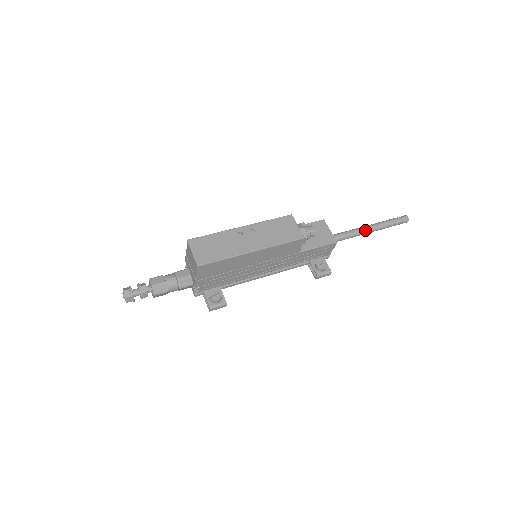
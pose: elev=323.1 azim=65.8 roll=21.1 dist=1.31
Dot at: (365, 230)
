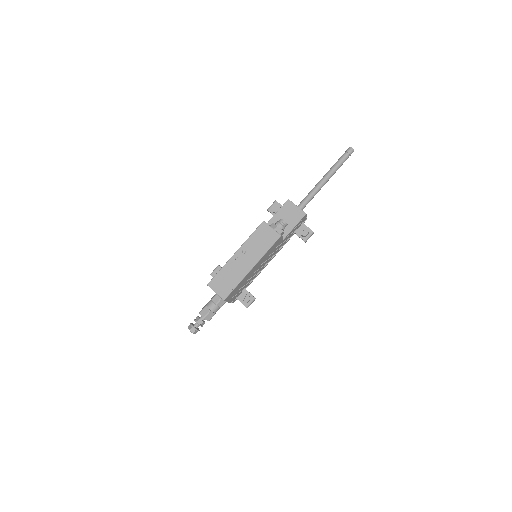
Dot at: (323, 183)
